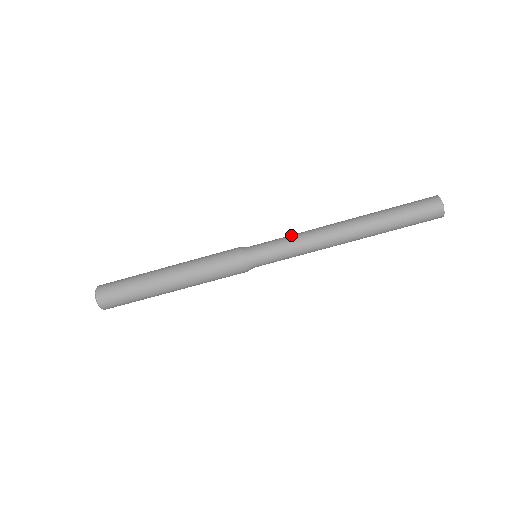
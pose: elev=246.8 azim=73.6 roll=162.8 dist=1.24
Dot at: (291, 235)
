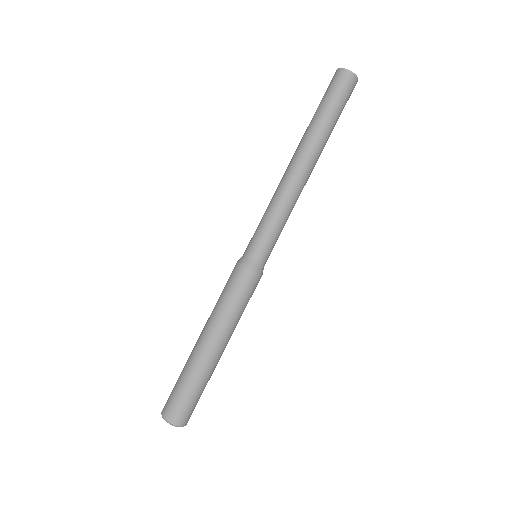
Dot at: occluded
